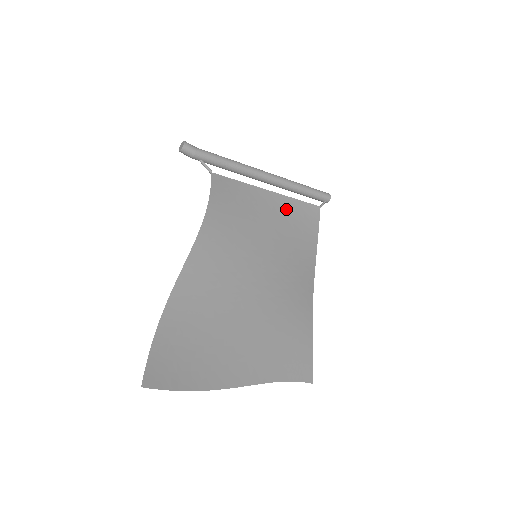
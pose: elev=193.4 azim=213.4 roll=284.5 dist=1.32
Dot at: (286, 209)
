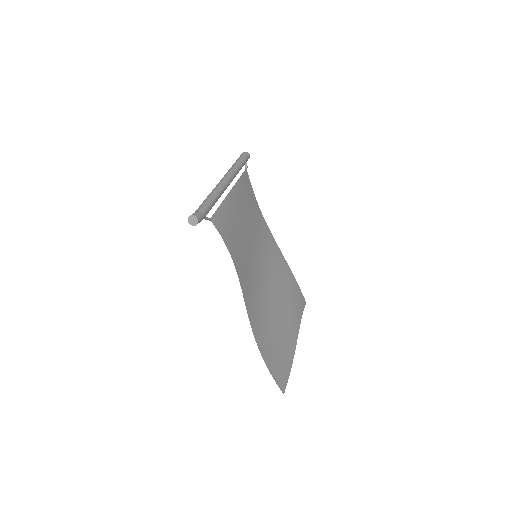
Dot at: (240, 195)
